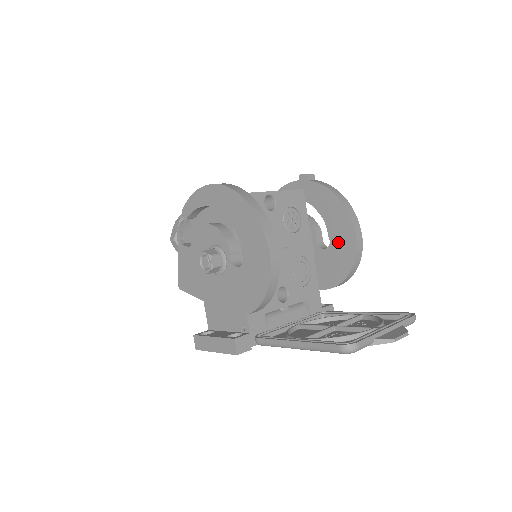
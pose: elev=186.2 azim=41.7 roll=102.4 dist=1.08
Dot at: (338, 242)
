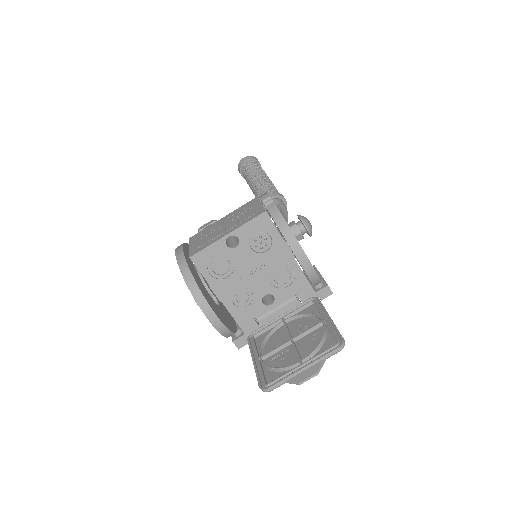
Dot at: occluded
